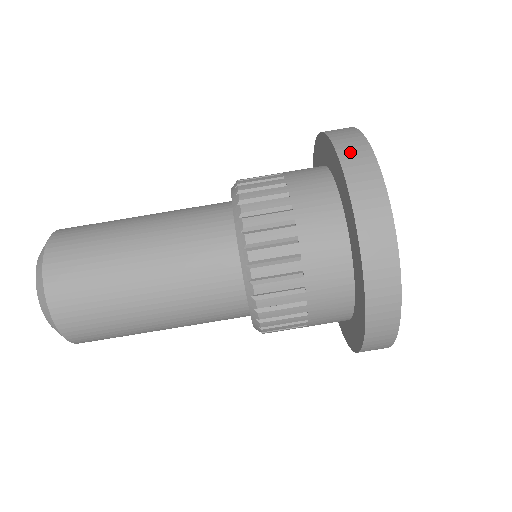
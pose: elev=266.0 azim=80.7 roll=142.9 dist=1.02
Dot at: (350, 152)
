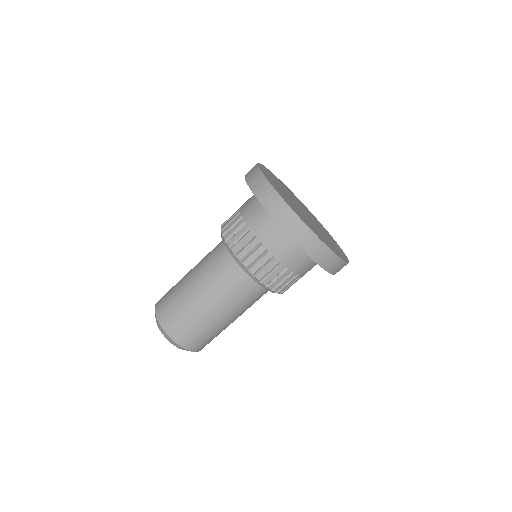
Dot at: (311, 248)
